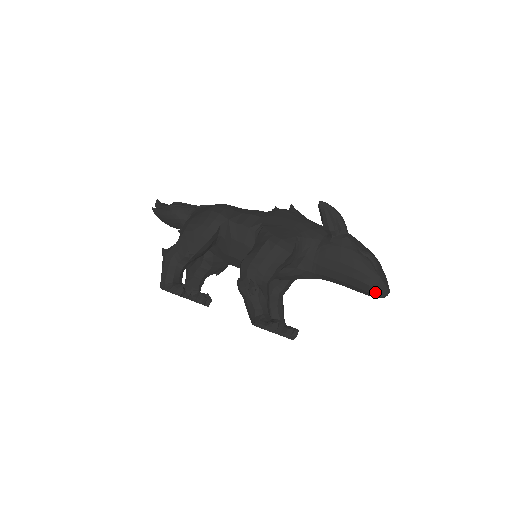
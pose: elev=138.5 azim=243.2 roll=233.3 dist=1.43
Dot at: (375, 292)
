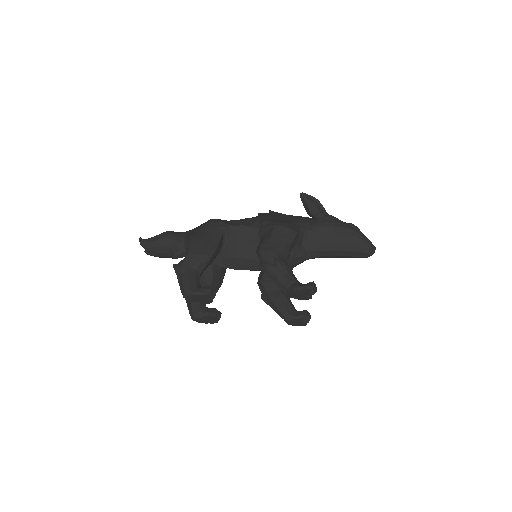
Dot at: (367, 250)
